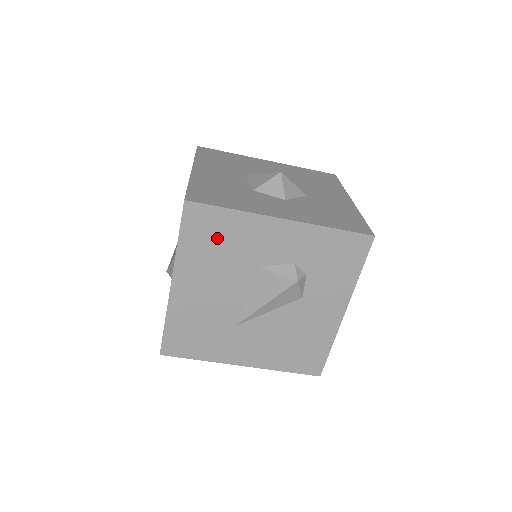
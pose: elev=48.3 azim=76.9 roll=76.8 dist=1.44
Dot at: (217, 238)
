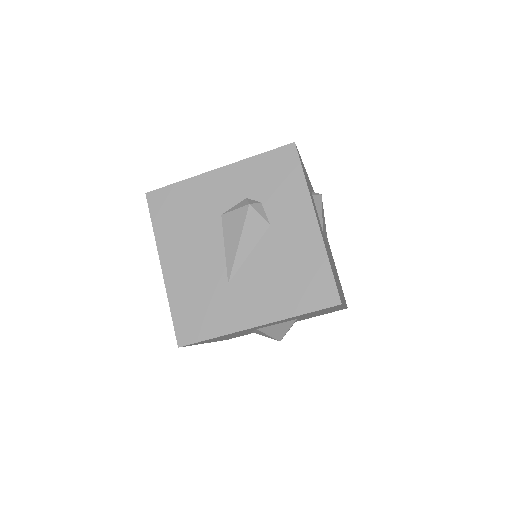
Dot at: (179, 209)
